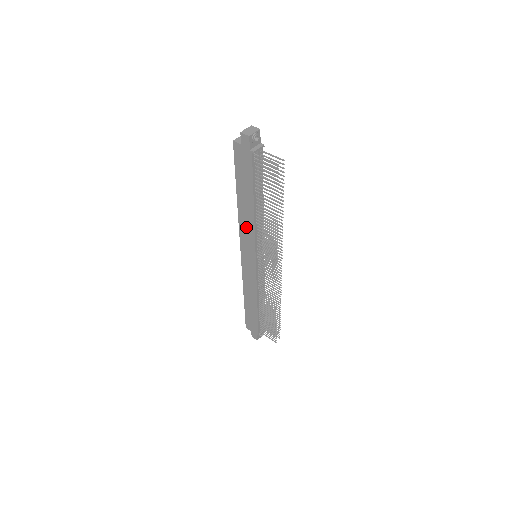
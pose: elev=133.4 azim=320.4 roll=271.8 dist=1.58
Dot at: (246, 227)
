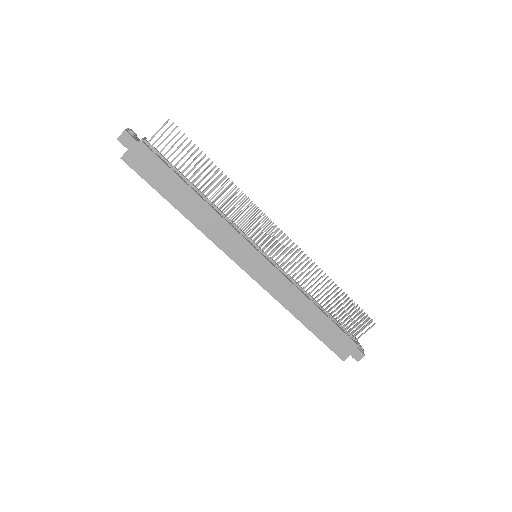
Dot at: (216, 230)
